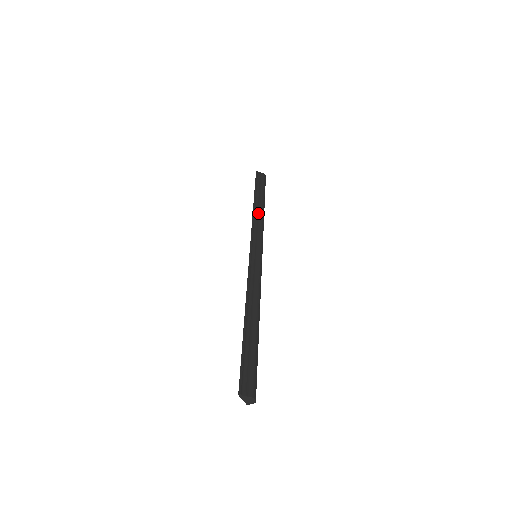
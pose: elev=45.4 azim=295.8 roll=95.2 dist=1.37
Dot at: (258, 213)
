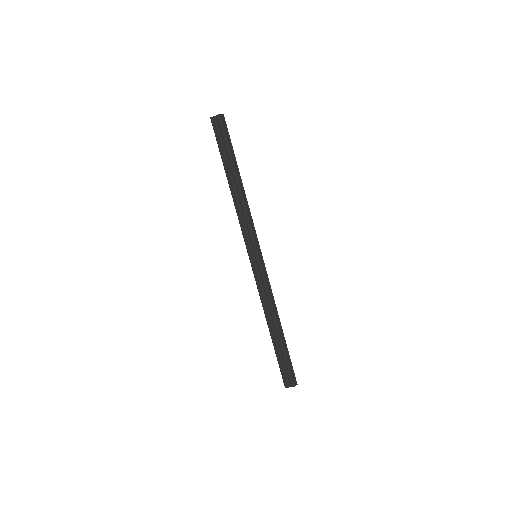
Dot at: (237, 198)
